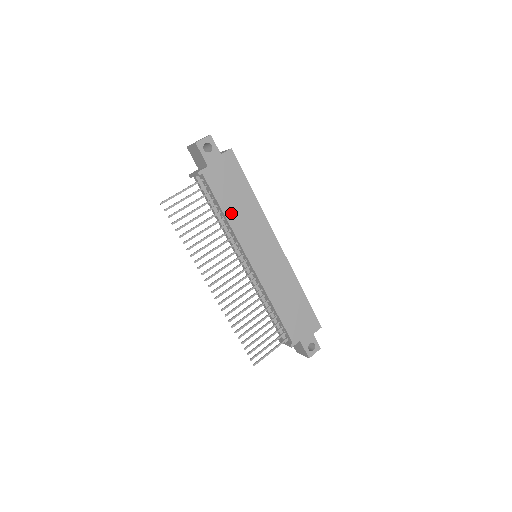
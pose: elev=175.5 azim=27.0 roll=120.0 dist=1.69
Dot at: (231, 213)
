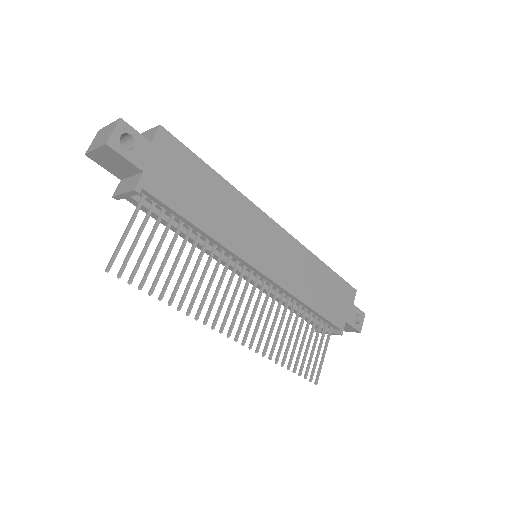
Dot at: (207, 222)
